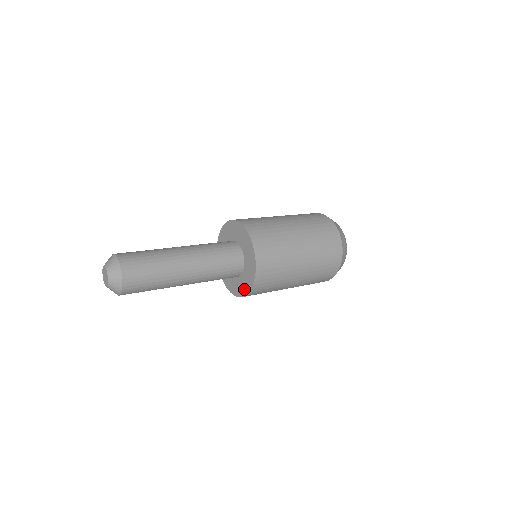
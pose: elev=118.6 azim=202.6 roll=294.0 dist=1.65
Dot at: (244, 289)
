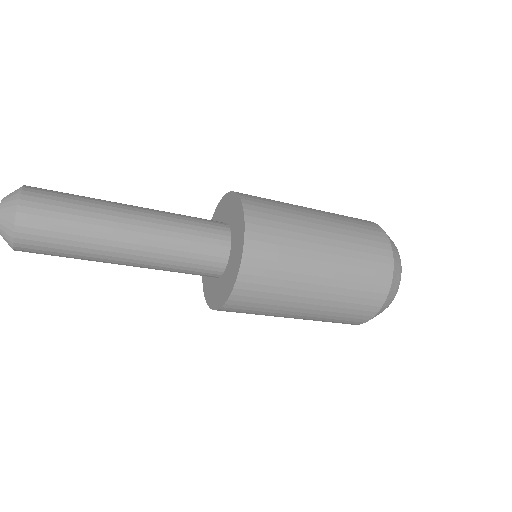
Dot at: (229, 284)
